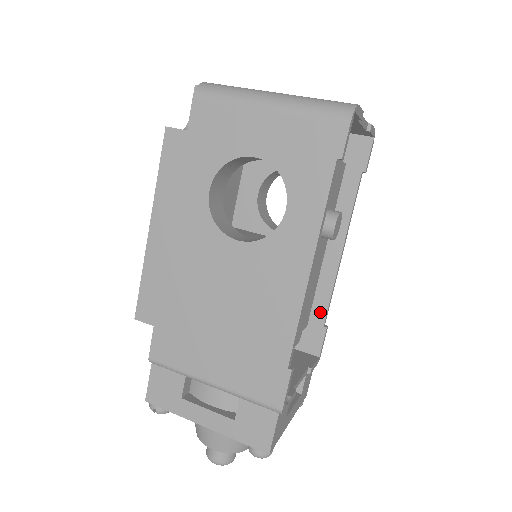
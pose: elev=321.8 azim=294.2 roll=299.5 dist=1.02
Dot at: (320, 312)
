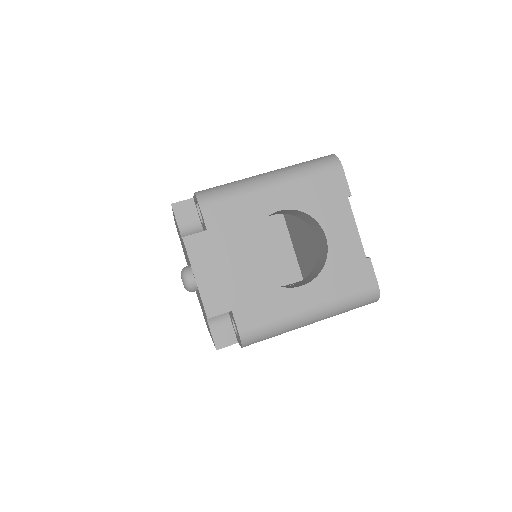
Dot at: occluded
